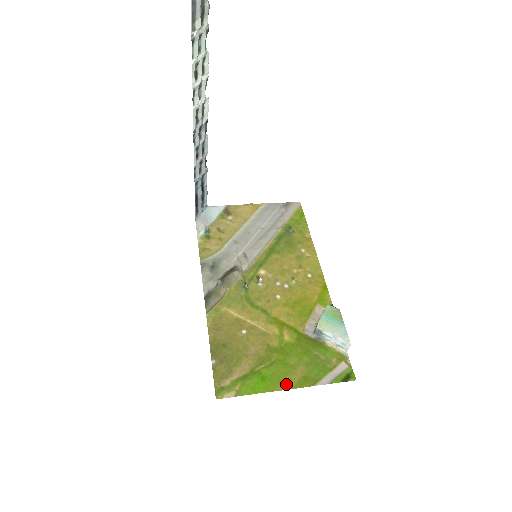
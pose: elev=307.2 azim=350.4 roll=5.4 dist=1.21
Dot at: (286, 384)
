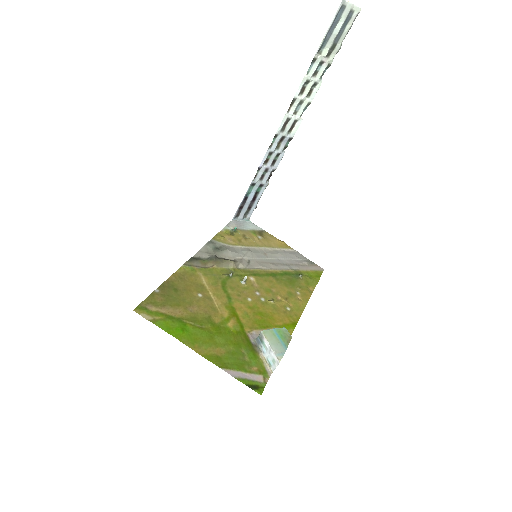
Dot at: (198, 348)
